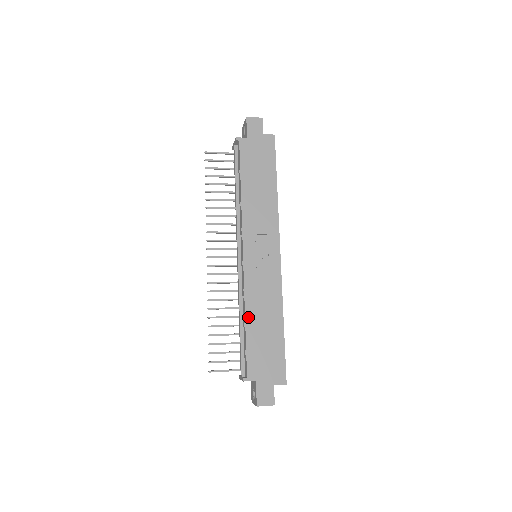
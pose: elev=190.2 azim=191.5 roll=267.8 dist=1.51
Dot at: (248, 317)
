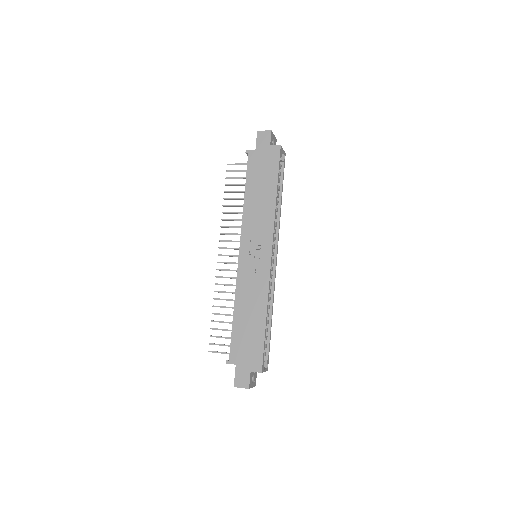
Dot at: (236, 309)
